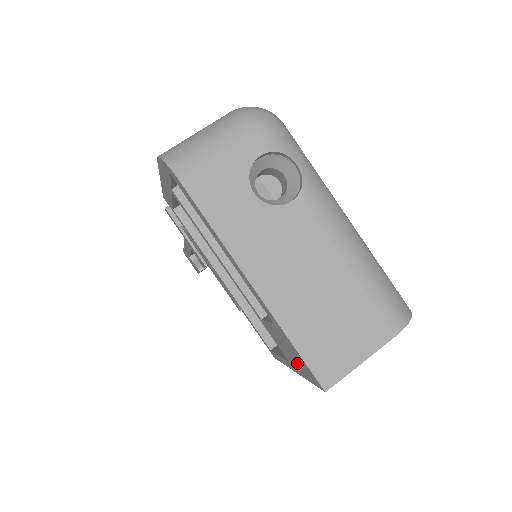
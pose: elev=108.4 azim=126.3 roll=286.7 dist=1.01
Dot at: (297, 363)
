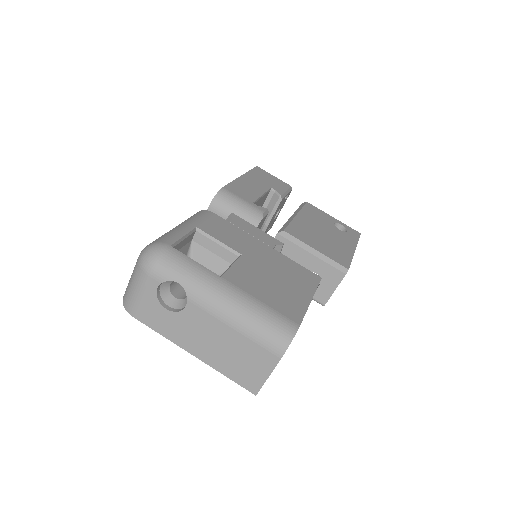
Dot at: occluded
